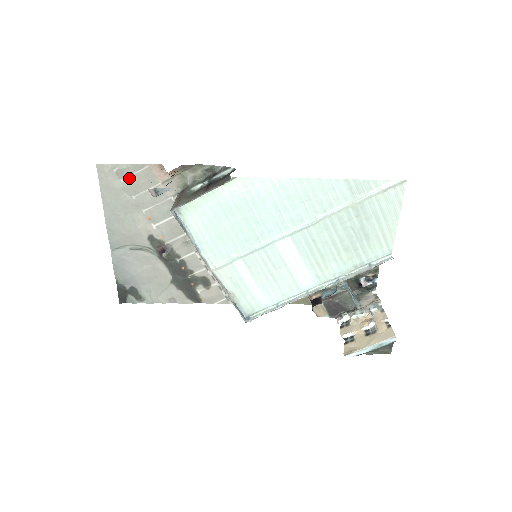
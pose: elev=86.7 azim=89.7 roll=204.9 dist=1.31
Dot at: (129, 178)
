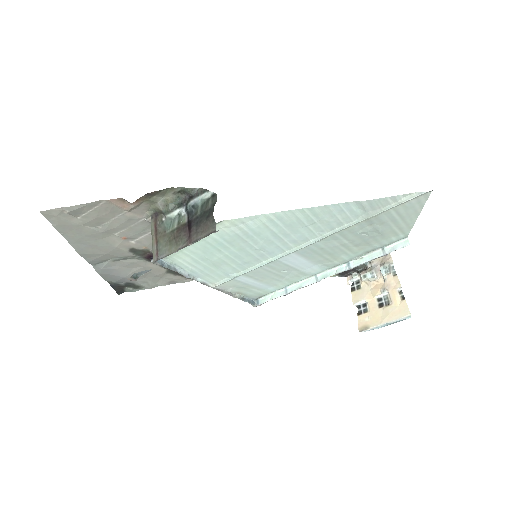
Dot at: (86, 214)
